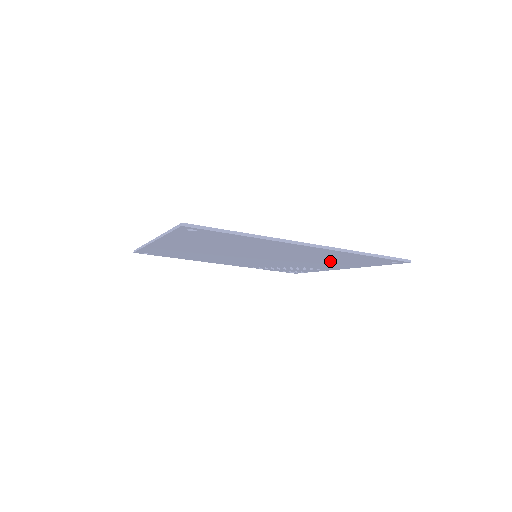
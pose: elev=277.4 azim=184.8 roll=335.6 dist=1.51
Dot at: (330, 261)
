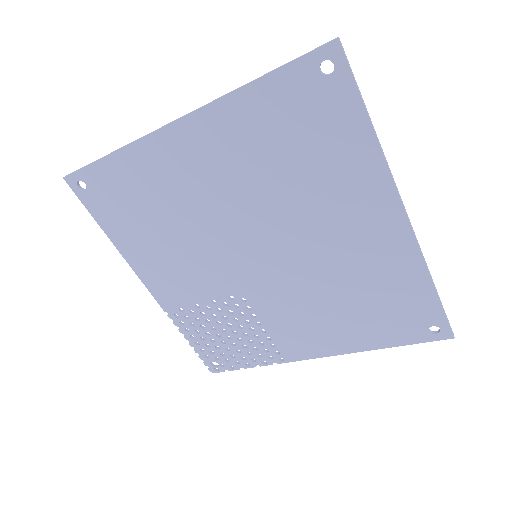
Dot at: (346, 307)
